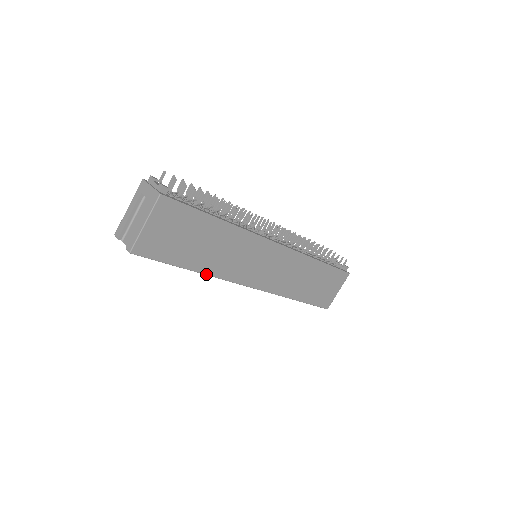
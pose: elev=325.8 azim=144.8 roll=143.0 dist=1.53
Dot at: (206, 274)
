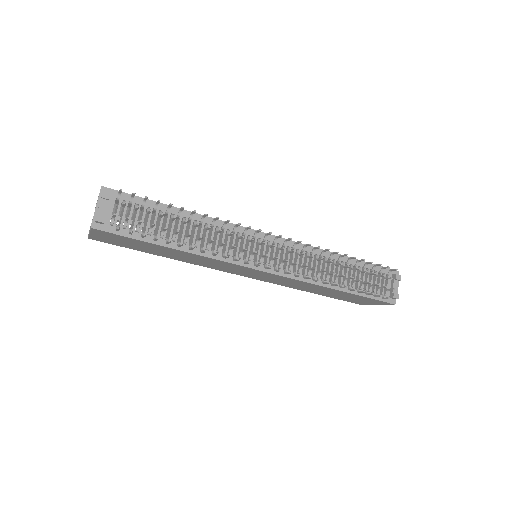
Dot at: (179, 260)
